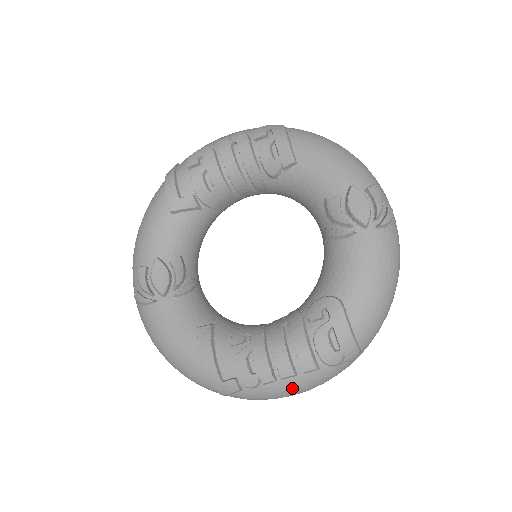
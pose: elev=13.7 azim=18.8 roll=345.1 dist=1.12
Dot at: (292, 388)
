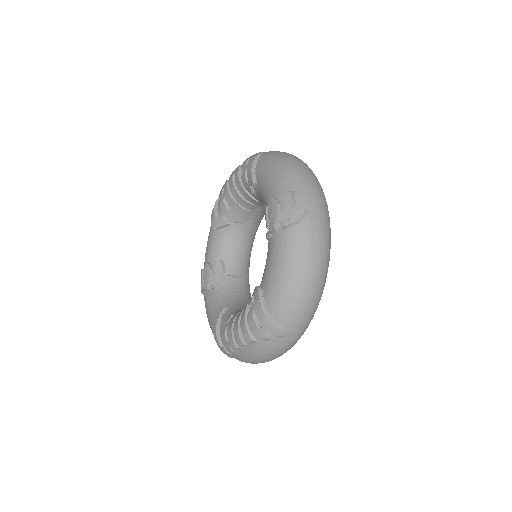
Dot at: (251, 355)
